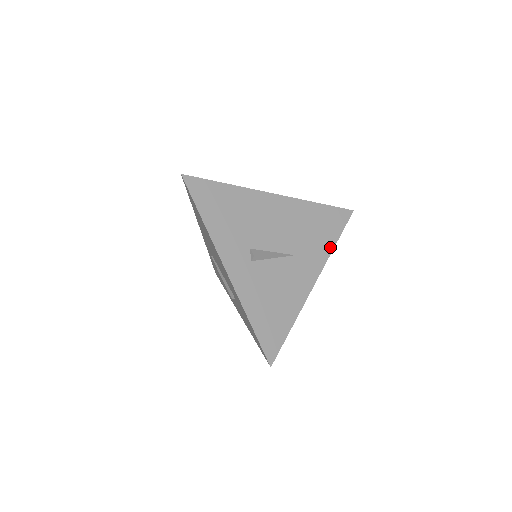
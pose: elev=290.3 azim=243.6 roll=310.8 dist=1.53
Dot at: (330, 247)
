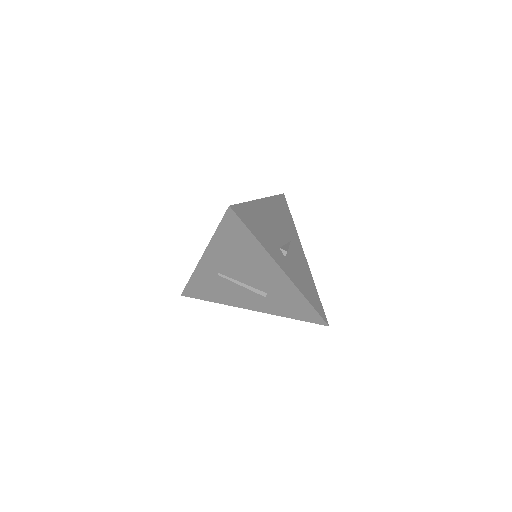
Dot at: (294, 226)
